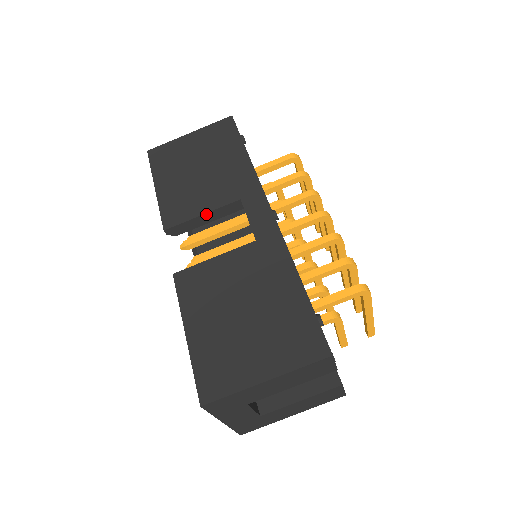
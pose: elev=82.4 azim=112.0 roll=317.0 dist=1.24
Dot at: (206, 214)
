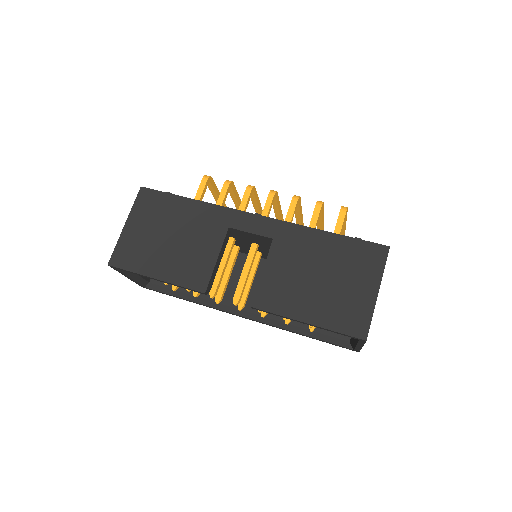
Dot at: (218, 257)
